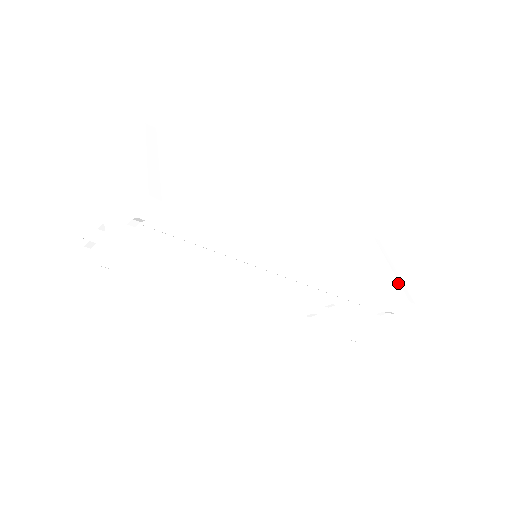
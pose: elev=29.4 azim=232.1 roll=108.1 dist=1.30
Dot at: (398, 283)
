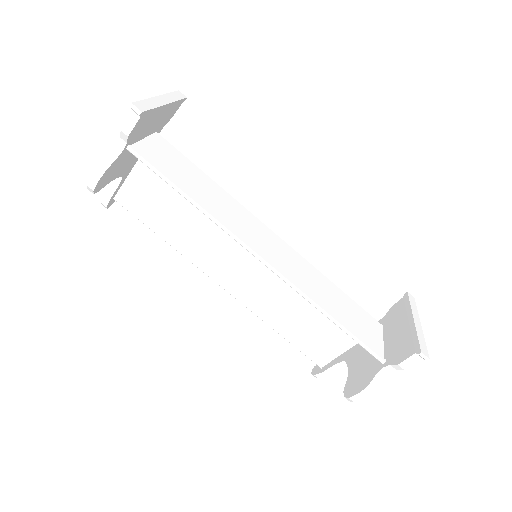
Dot at: (415, 333)
